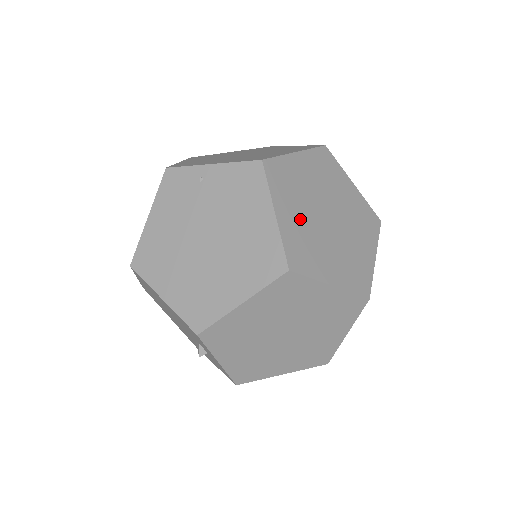
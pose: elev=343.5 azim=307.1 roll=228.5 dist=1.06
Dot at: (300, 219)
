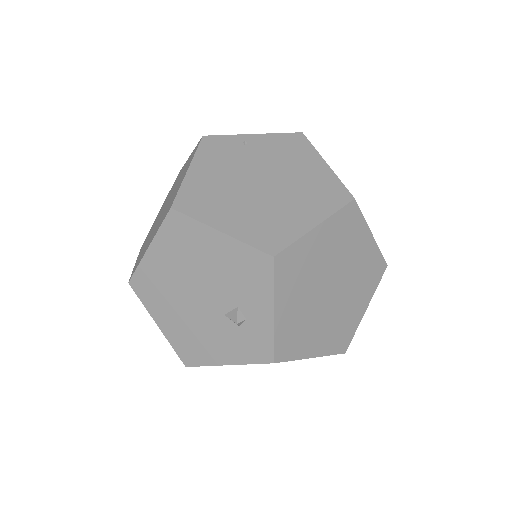
Dot at: occluded
